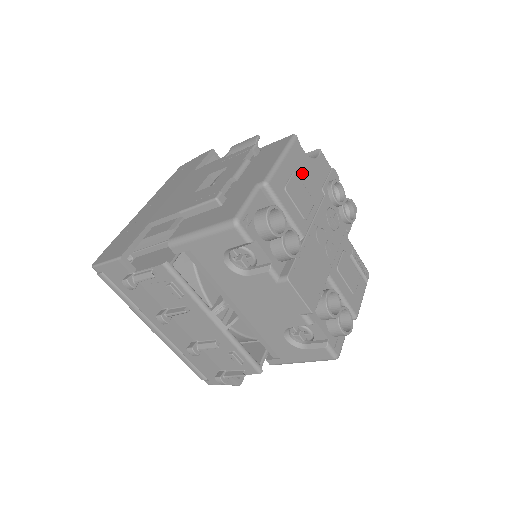
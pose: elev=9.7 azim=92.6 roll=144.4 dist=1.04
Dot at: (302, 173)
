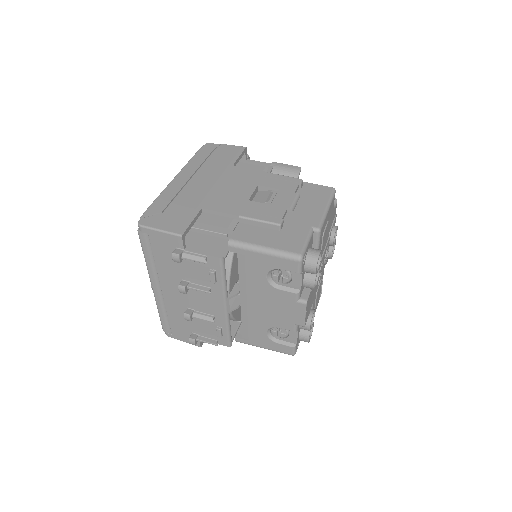
Dot at: (329, 220)
